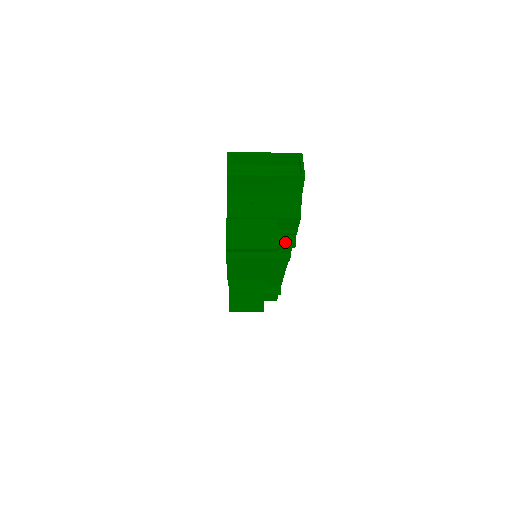
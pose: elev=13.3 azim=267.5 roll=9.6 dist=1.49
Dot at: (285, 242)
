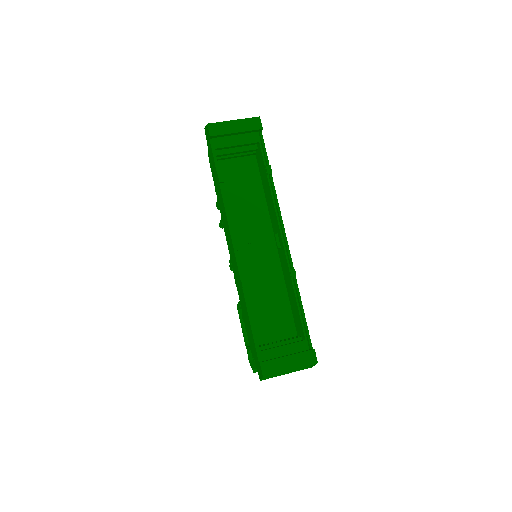
Dot at: occluded
